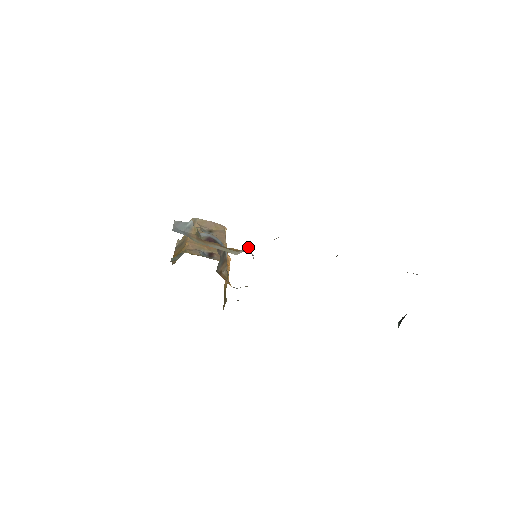
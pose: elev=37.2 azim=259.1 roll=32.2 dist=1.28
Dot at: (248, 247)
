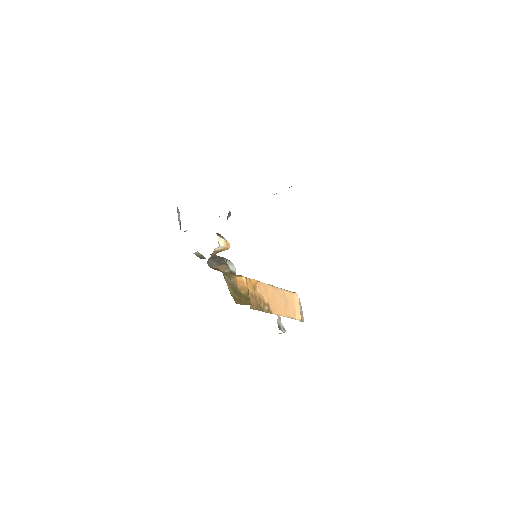
Dot at: occluded
